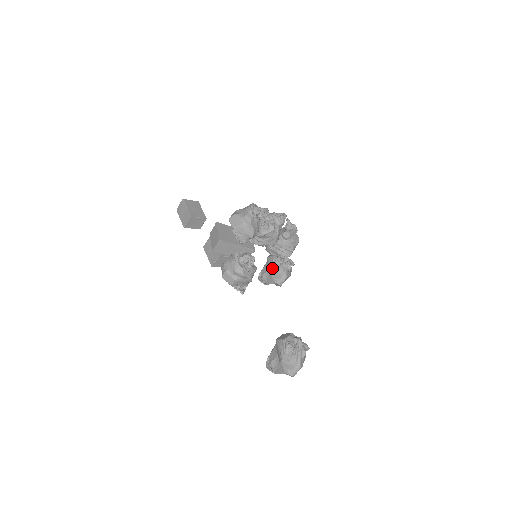
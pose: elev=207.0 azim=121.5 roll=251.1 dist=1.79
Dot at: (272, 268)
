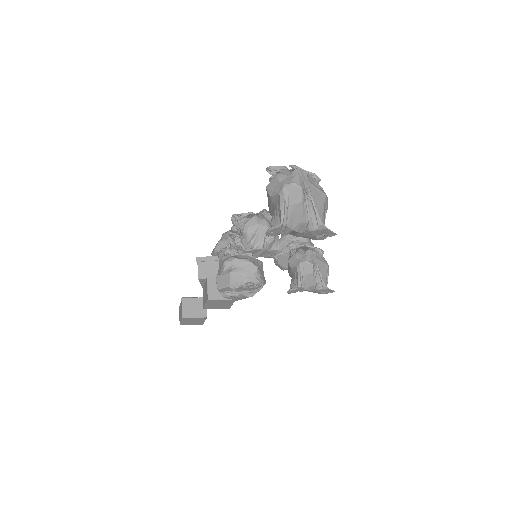
Dot at: (288, 260)
